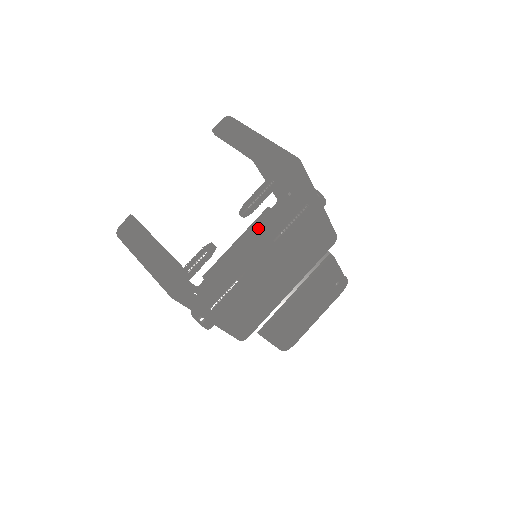
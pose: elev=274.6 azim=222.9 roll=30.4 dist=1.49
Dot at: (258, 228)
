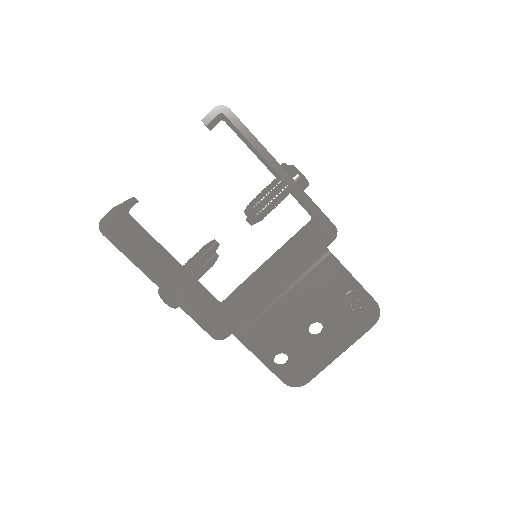
Dot at: (286, 244)
